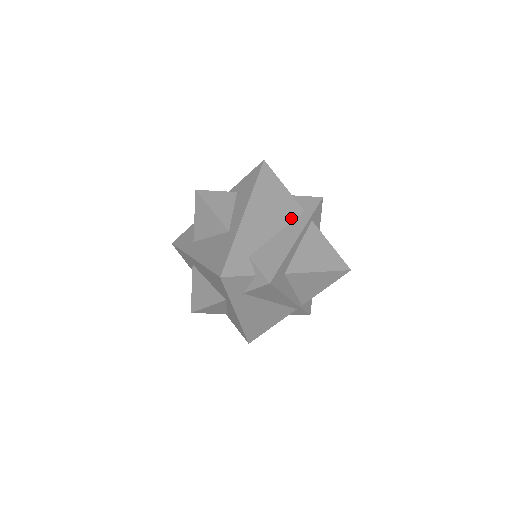
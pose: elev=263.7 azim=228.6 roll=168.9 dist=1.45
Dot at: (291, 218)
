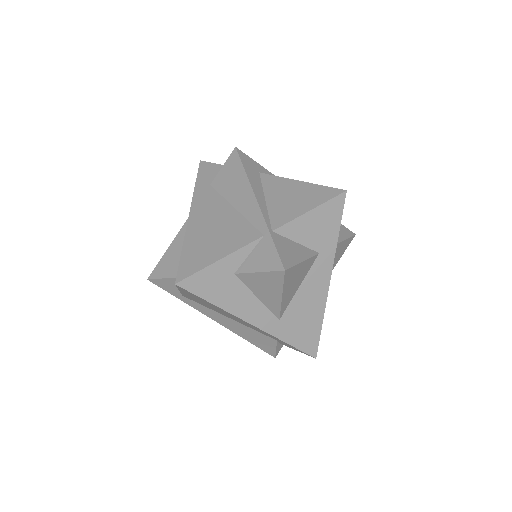
Dot at: occluded
